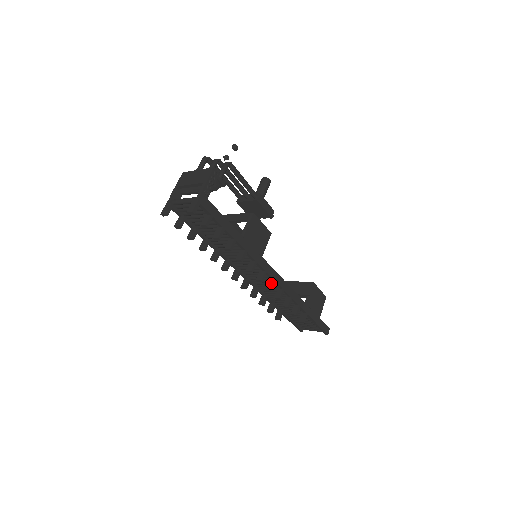
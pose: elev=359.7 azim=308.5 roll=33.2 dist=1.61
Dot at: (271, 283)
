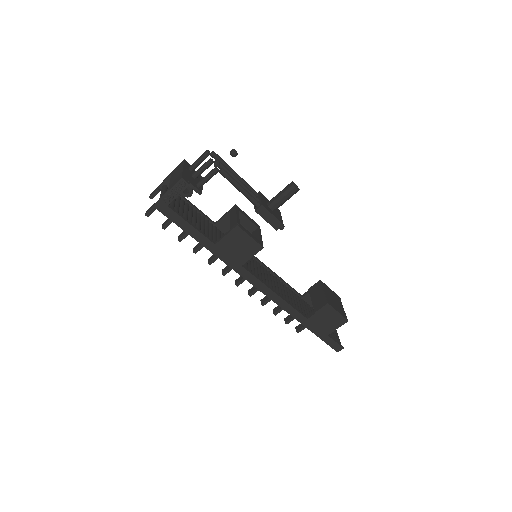
Dot at: (253, 289)
